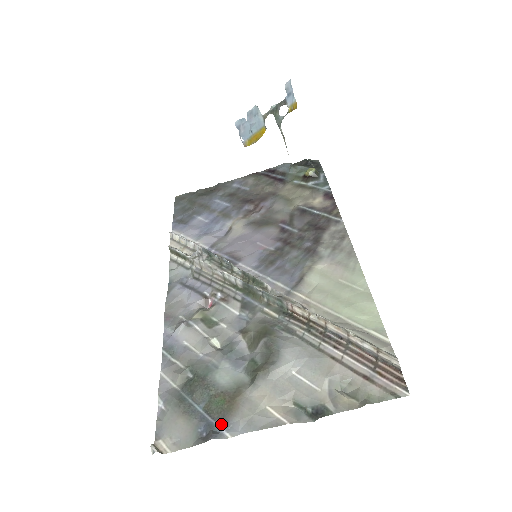
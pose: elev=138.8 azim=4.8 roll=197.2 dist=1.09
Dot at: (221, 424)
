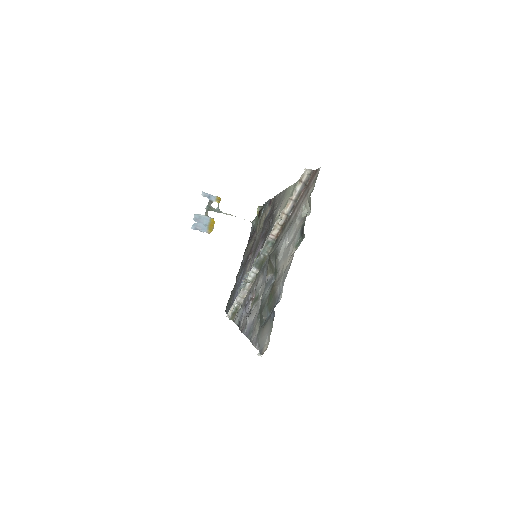
Dot at: (277, 301)
